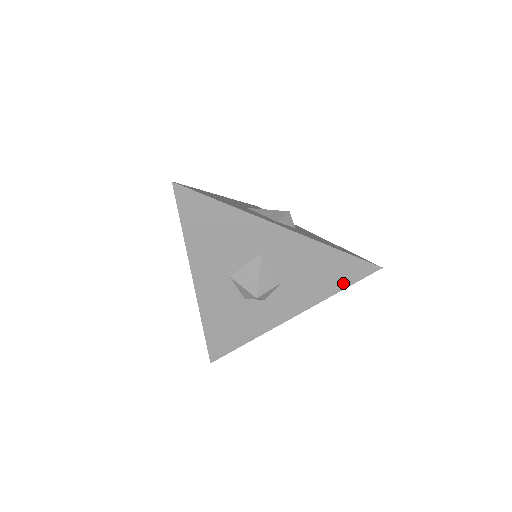
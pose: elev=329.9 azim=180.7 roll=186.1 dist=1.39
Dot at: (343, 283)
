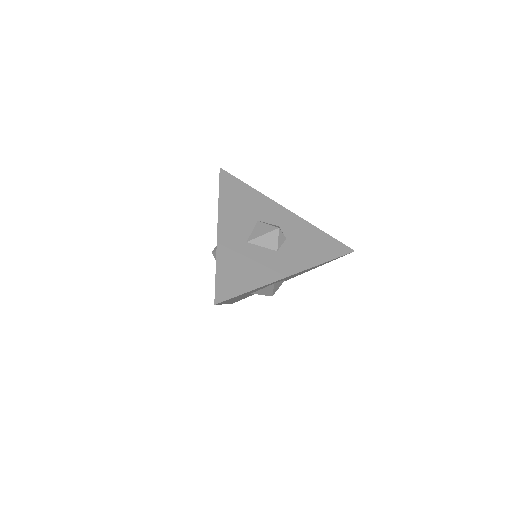
Dot at: occluded
